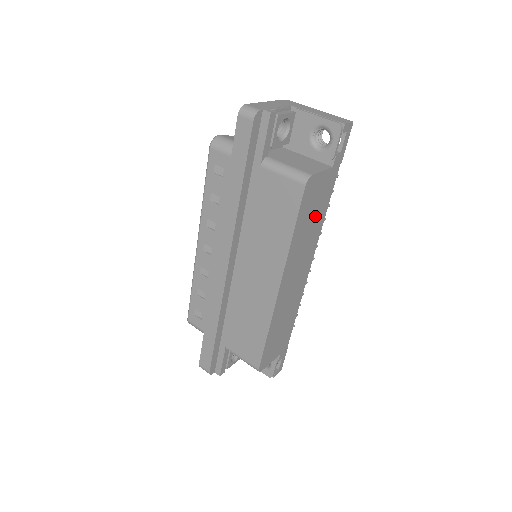
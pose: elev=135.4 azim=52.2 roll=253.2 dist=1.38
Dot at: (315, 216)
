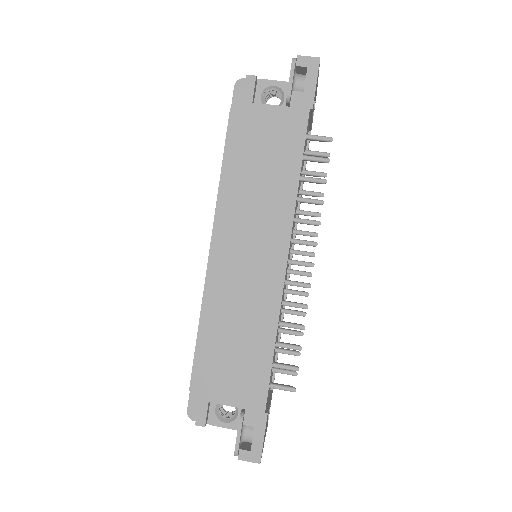
Dot at: (270, 168)
